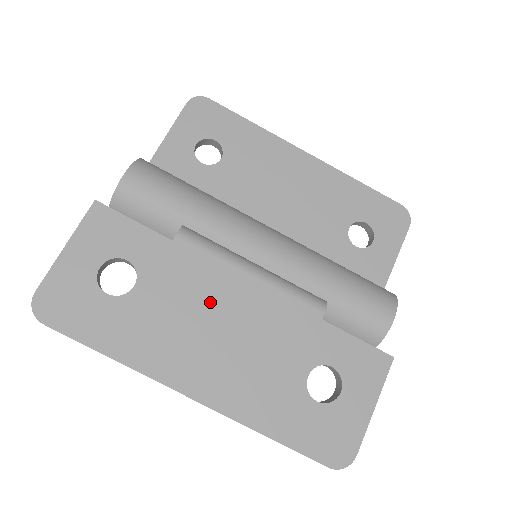
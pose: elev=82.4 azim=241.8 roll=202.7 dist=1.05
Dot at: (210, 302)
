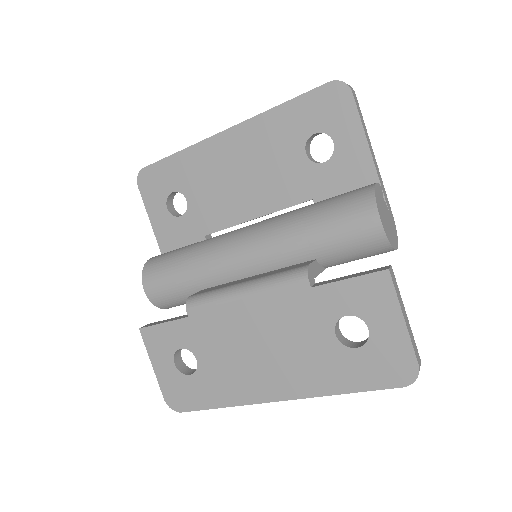
Dot at: (238, 336)
